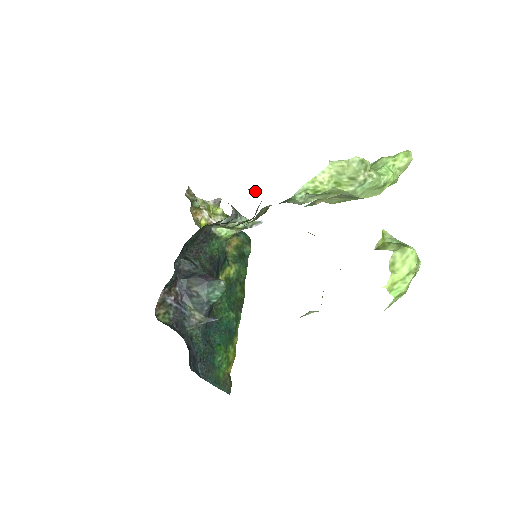
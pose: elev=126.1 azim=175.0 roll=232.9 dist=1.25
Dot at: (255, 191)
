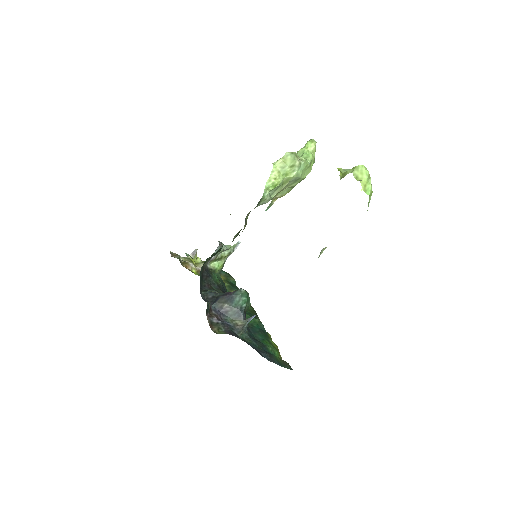
Dot at: (230, 214)
